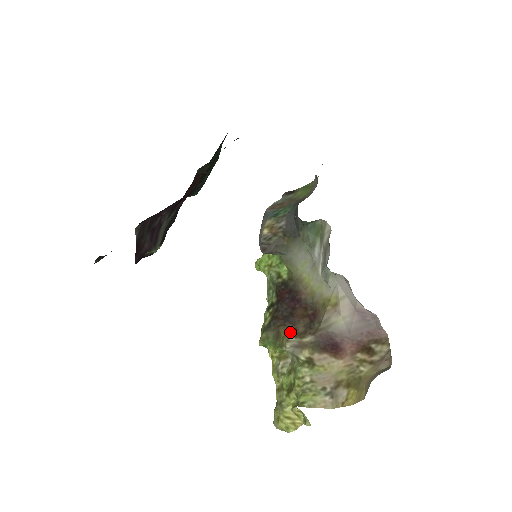
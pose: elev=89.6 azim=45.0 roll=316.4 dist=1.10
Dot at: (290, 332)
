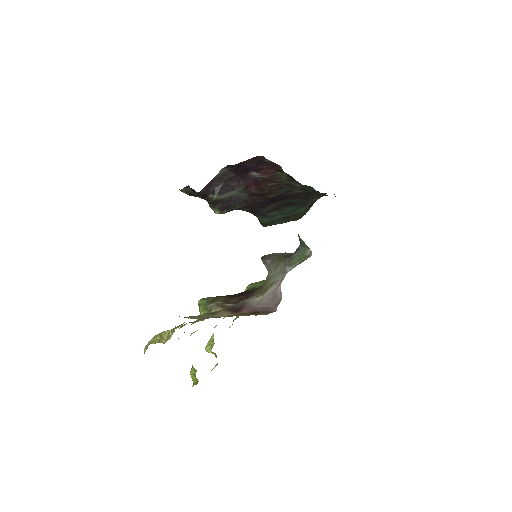
Dot at: (224, 300)
